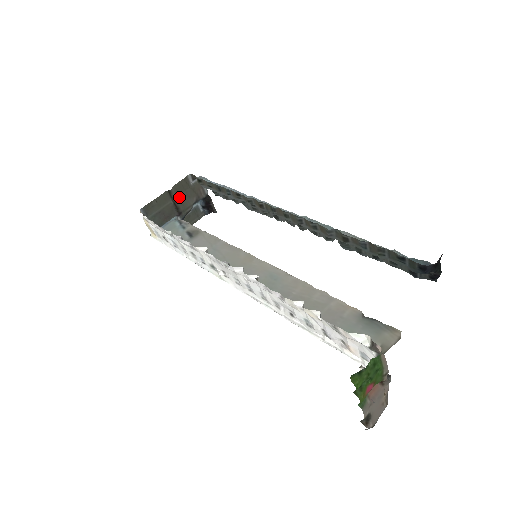
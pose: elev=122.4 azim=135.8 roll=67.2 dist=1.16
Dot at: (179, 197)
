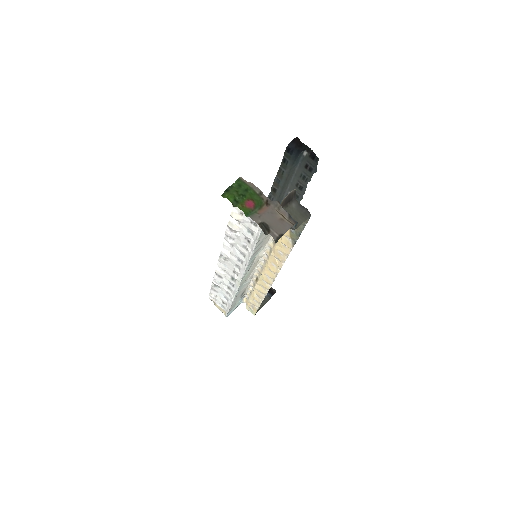
Dot at: occluded
